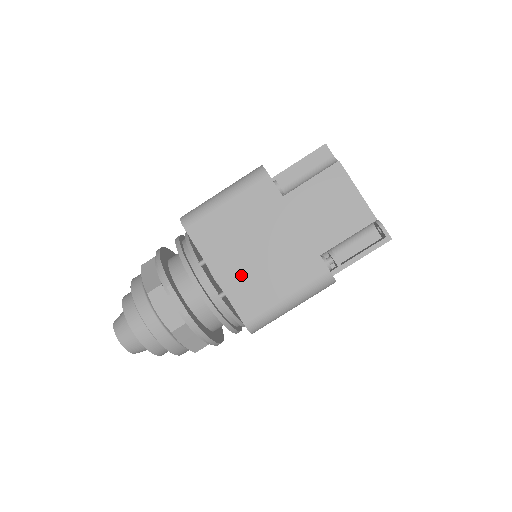
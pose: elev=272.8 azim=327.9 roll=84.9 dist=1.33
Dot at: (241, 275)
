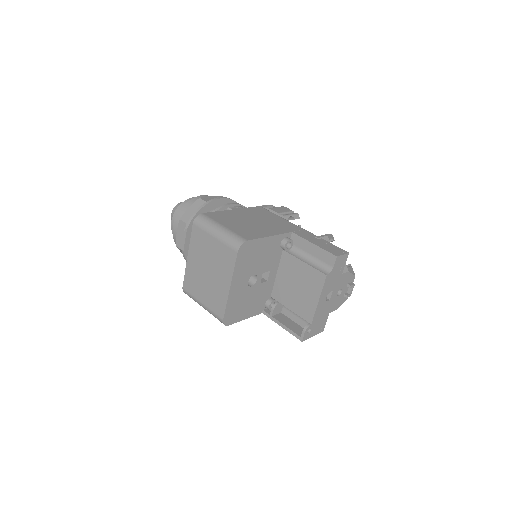
Dot at: (196, 271)
